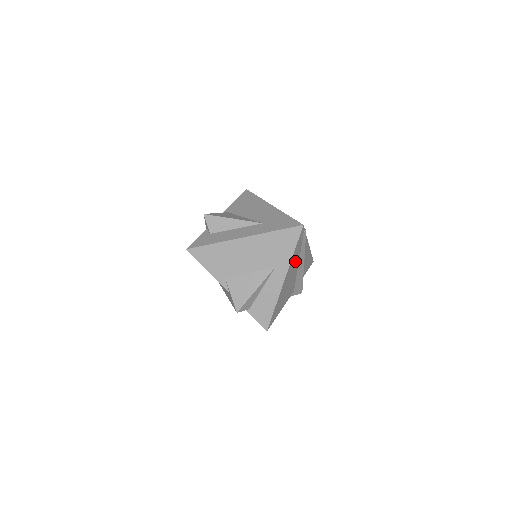
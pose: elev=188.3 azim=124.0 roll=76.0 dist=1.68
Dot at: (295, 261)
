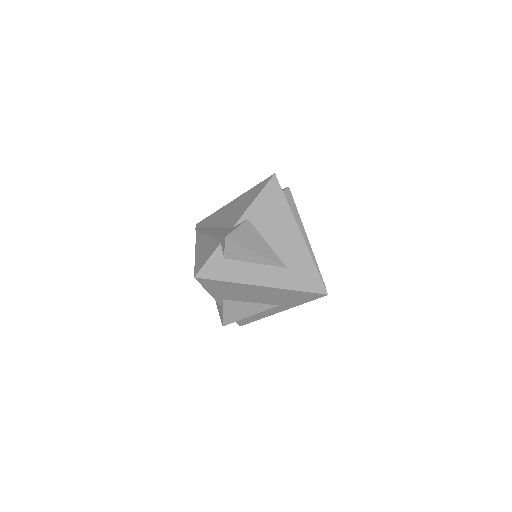
Dot at: occluded
